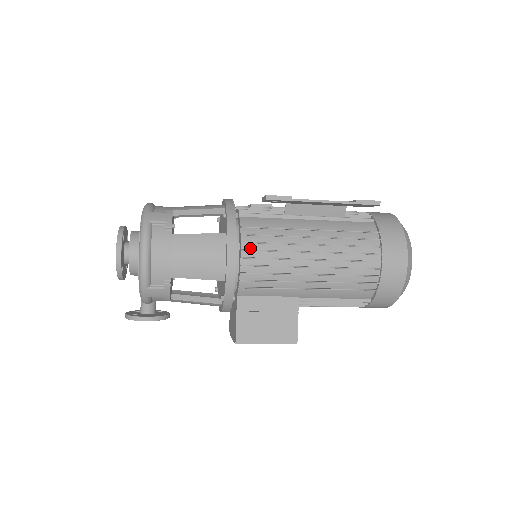
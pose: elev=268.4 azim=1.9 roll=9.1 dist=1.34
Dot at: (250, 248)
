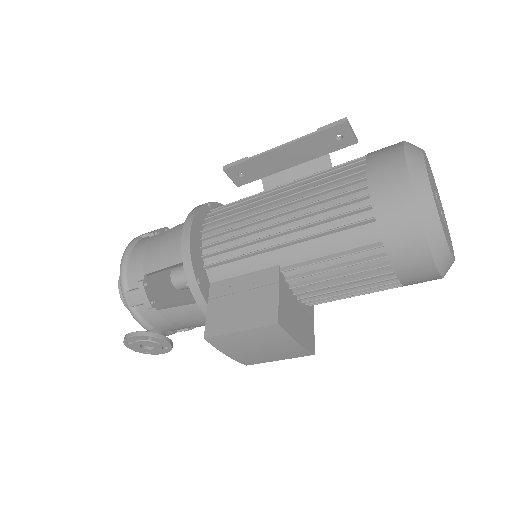
Dot at: (213, 222)
